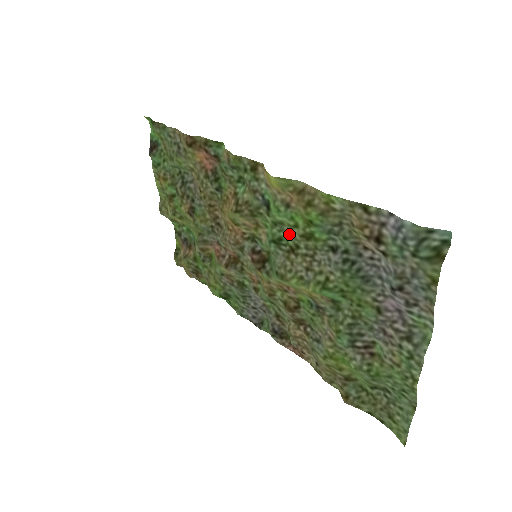
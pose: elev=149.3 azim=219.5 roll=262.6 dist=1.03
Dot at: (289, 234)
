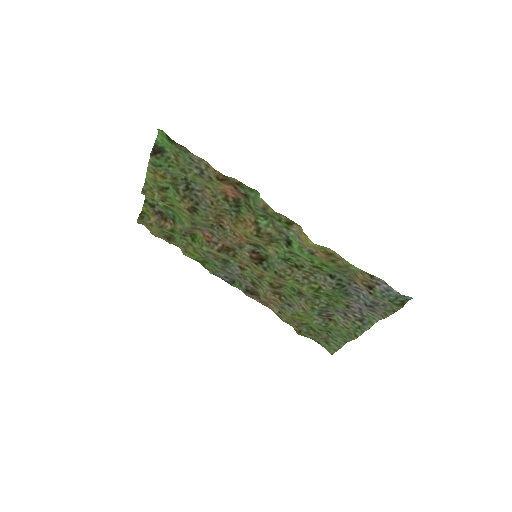
Dot at: (300, 260)
